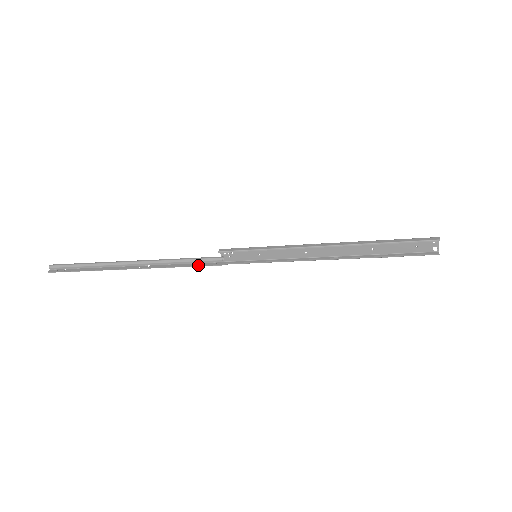
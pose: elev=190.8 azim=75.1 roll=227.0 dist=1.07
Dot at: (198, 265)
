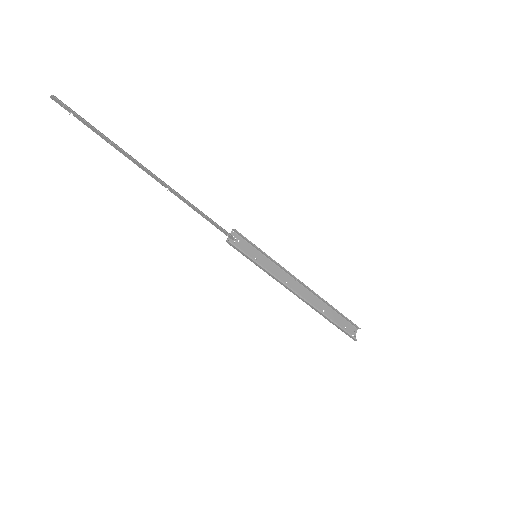
Dot at: (215, 223)
